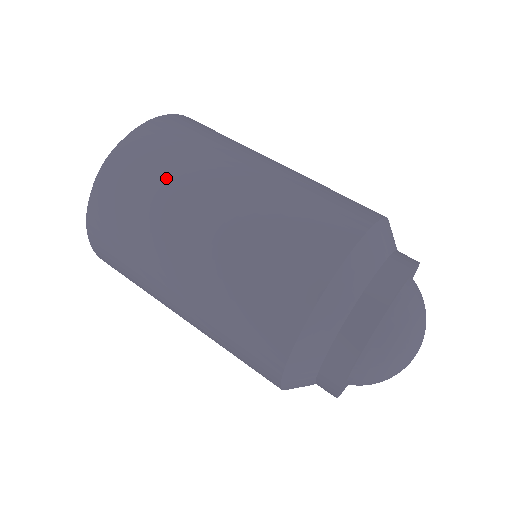
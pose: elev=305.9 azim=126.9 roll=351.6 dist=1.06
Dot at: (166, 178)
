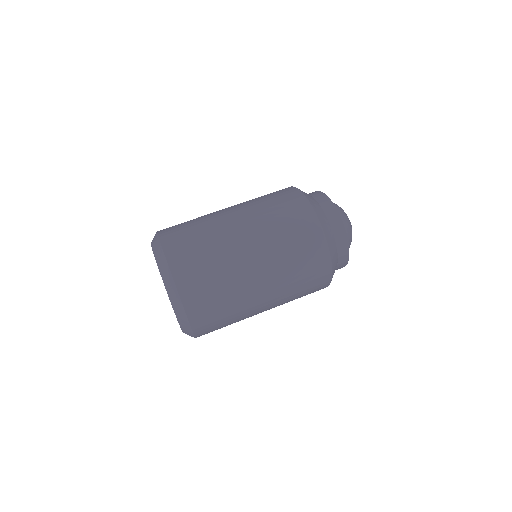
Dot at: (219, 272)
